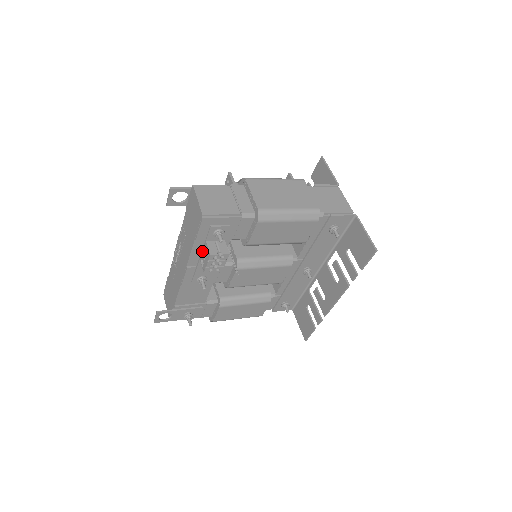
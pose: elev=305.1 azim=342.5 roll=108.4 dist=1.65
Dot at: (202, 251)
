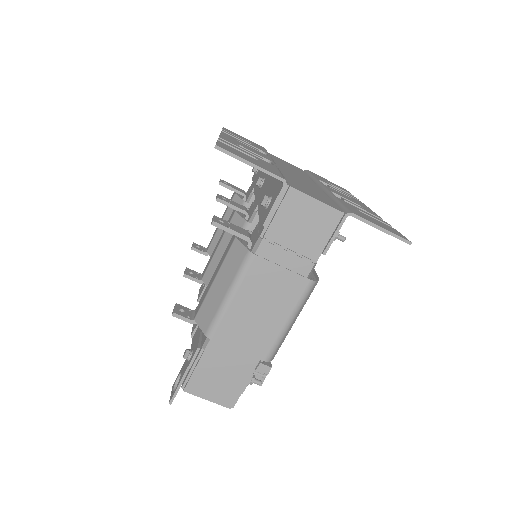
Dot at: occluded
